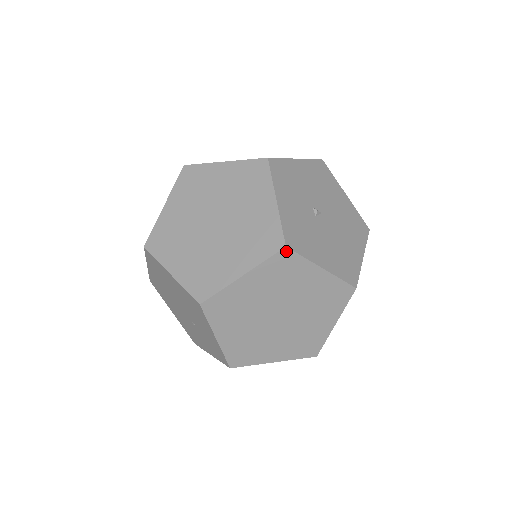
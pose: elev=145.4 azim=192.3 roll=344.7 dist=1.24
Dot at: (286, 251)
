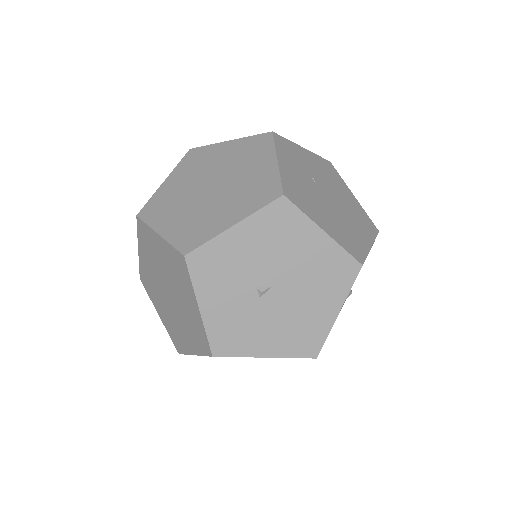
Dot at: (216, 356)
